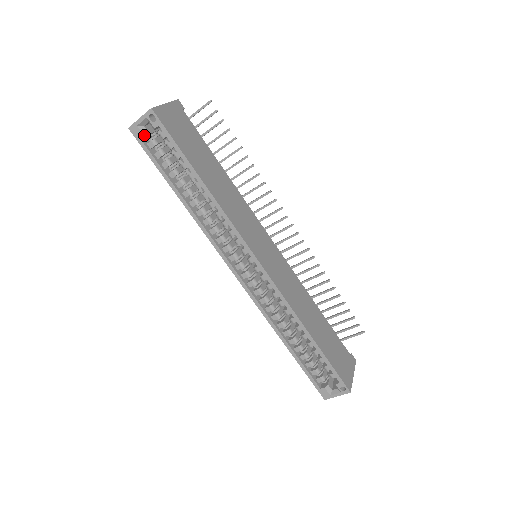
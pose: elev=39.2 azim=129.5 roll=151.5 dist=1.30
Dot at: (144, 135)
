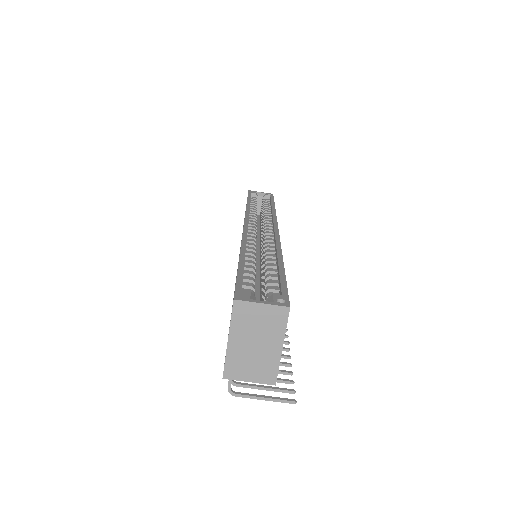
Dot at: (256, 193)
